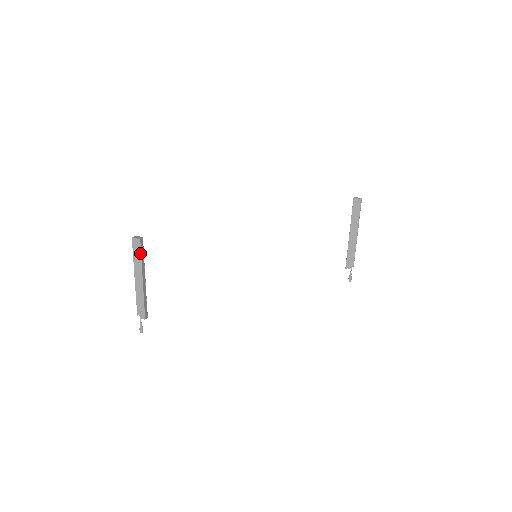
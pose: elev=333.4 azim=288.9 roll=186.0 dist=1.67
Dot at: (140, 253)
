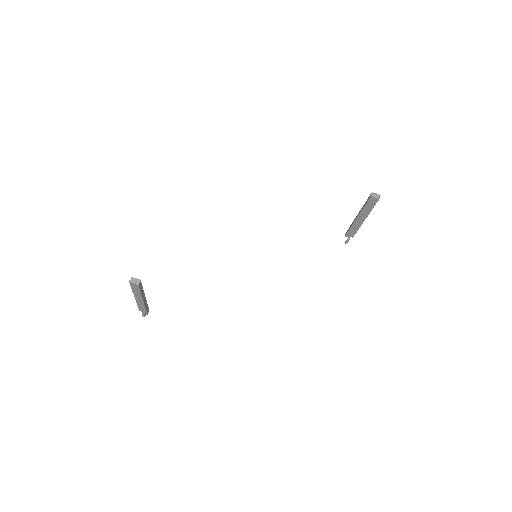
Dot at: (139, 290)
